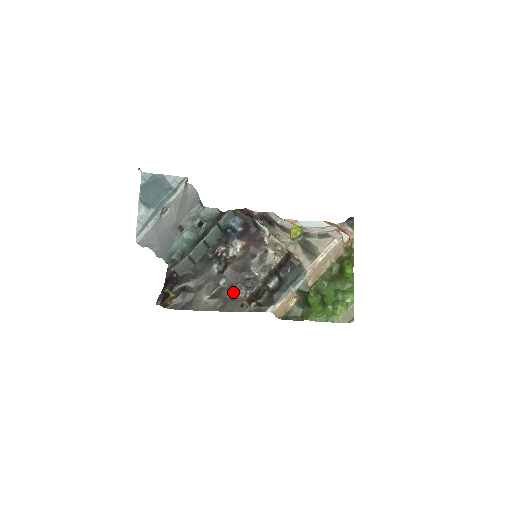
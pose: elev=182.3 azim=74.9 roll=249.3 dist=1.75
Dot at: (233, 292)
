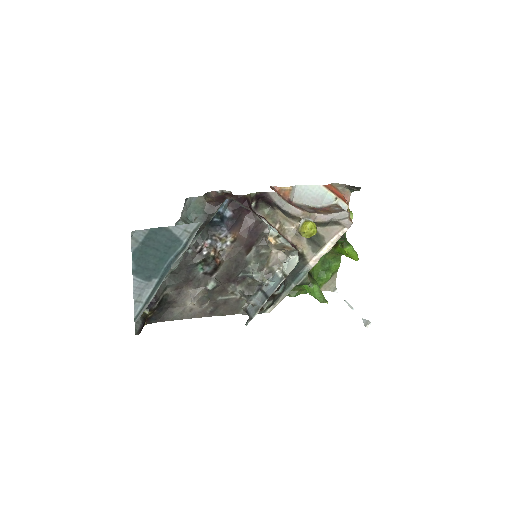
Dot at: (225, 294)
